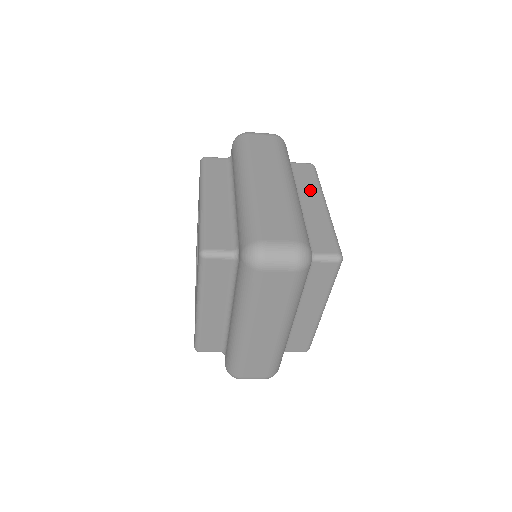
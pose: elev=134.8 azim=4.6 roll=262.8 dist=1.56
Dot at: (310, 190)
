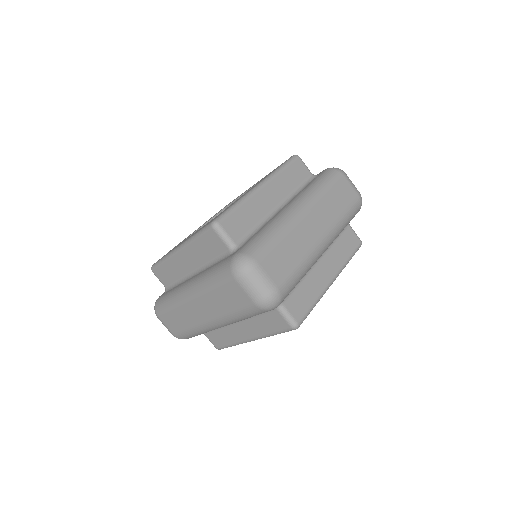
Dot at: (336, 259)
